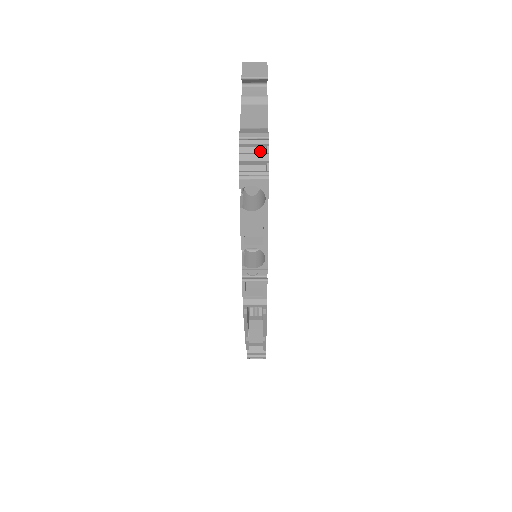
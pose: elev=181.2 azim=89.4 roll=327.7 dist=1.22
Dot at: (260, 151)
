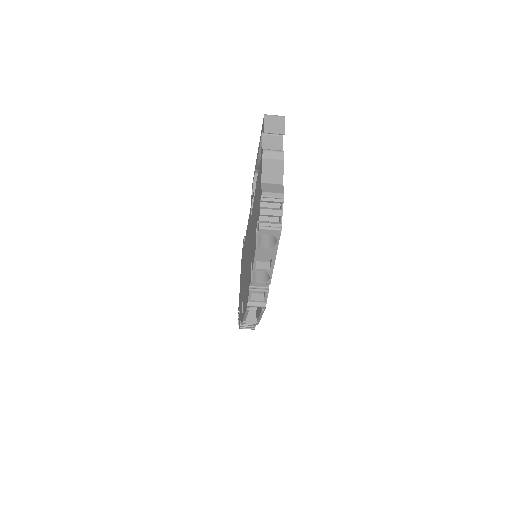
Dot at: (276, 205)
